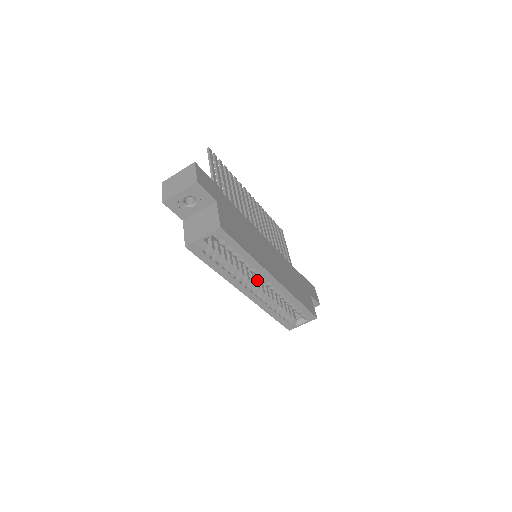
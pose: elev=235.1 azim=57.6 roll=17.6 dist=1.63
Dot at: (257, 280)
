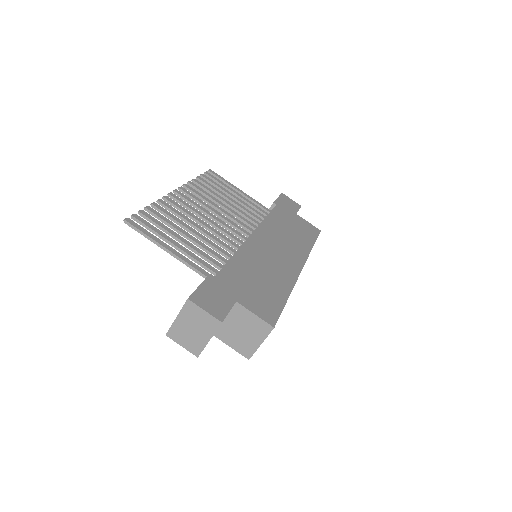
Dot at: occluded
